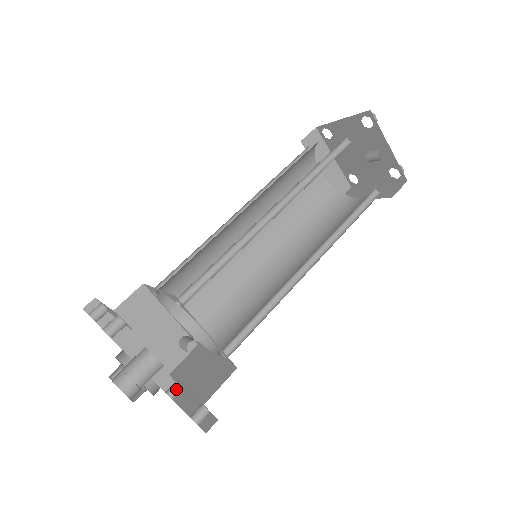
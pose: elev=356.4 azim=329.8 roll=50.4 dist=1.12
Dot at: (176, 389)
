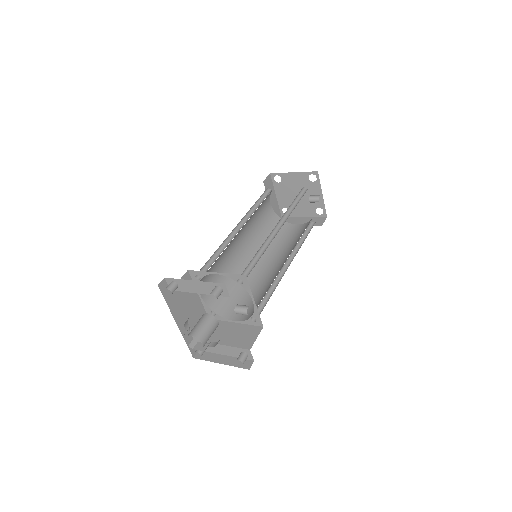
Dot at: occluded
